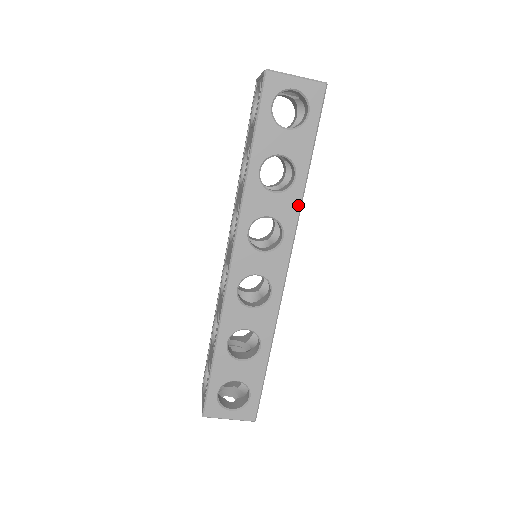
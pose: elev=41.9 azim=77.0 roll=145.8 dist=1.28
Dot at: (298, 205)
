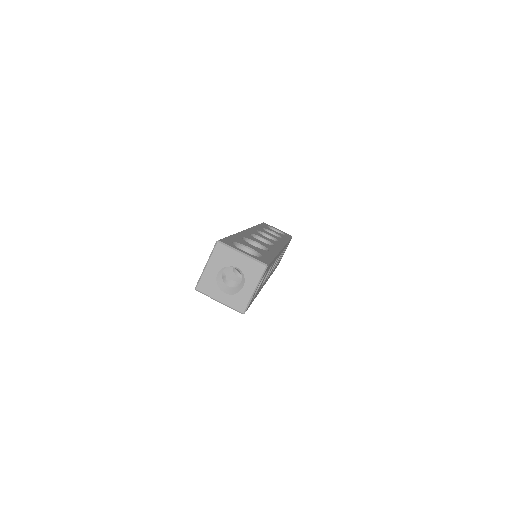
Dot at: (285, 241)
